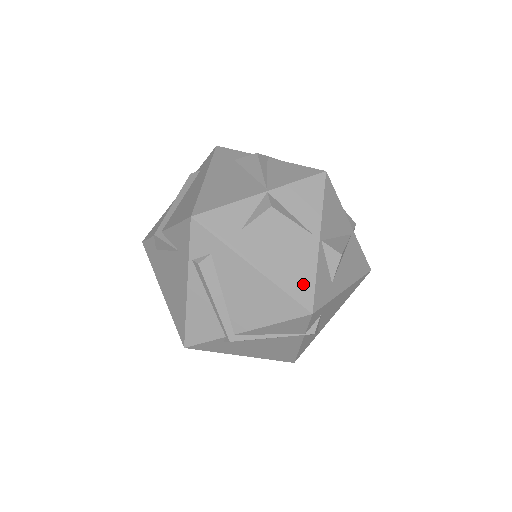
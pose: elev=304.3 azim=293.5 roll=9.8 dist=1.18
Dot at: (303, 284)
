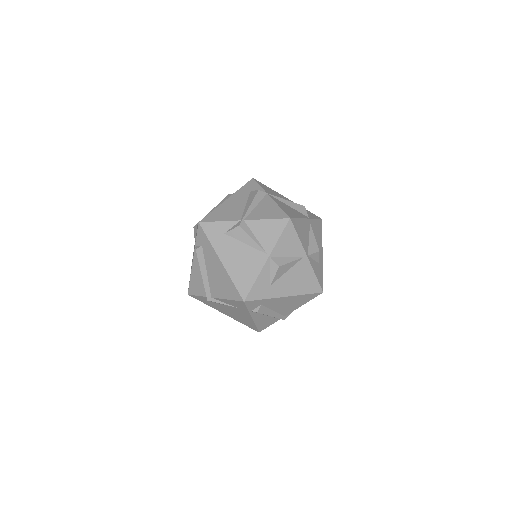
Dot at: (312, 284)
